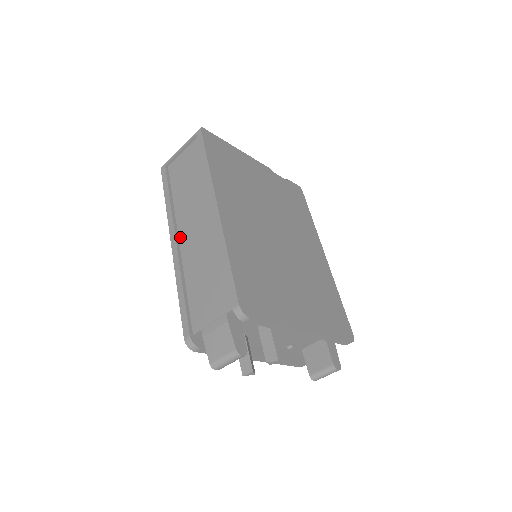
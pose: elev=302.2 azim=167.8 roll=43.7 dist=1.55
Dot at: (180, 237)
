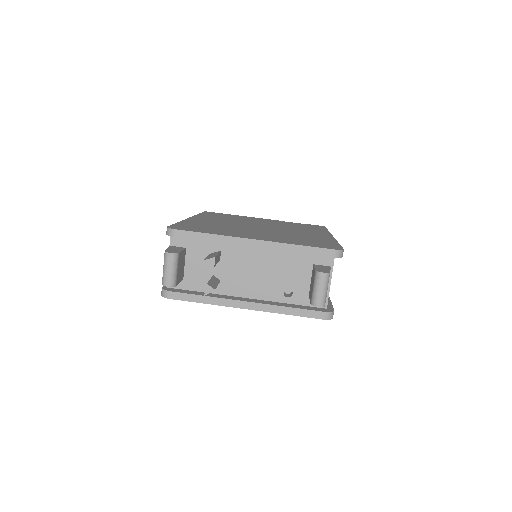
Dot at: occluded
